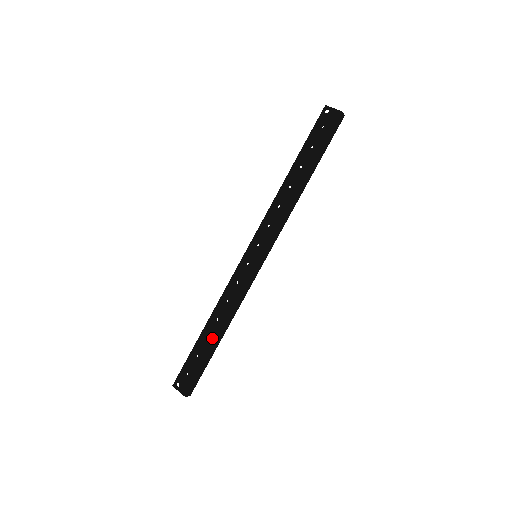
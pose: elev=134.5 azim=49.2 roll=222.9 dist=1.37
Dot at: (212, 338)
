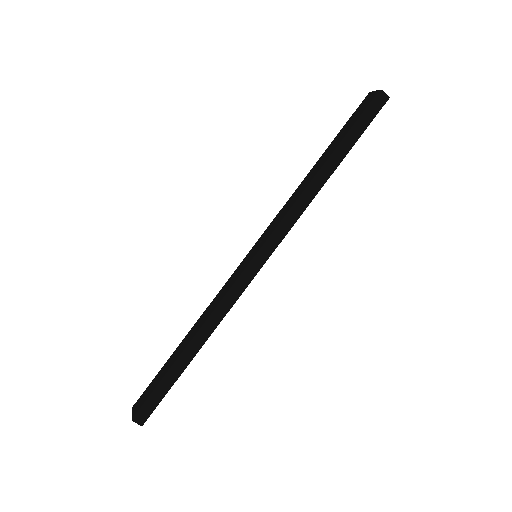
Dot at: (182, 350)
